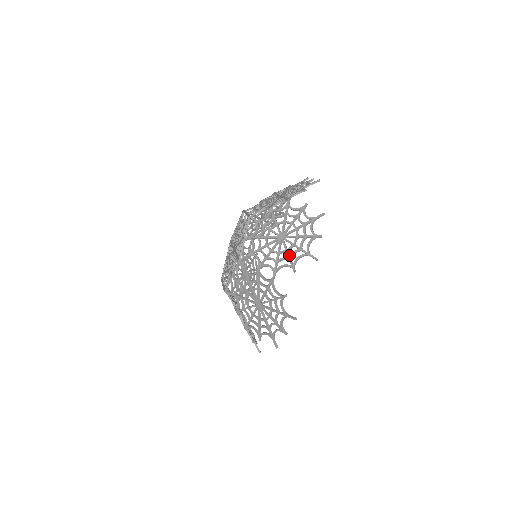
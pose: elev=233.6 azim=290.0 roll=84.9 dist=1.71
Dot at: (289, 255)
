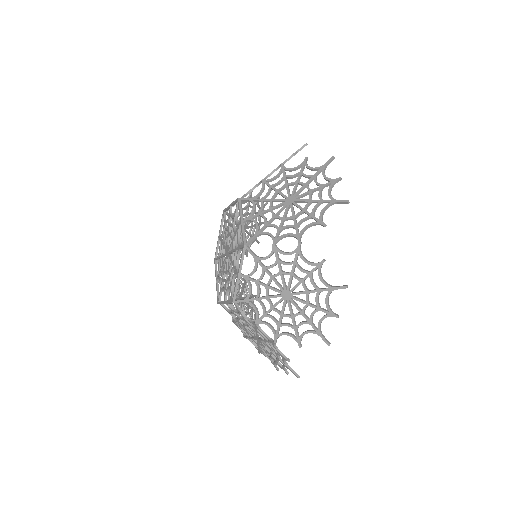
Dot at: (309, 213)
